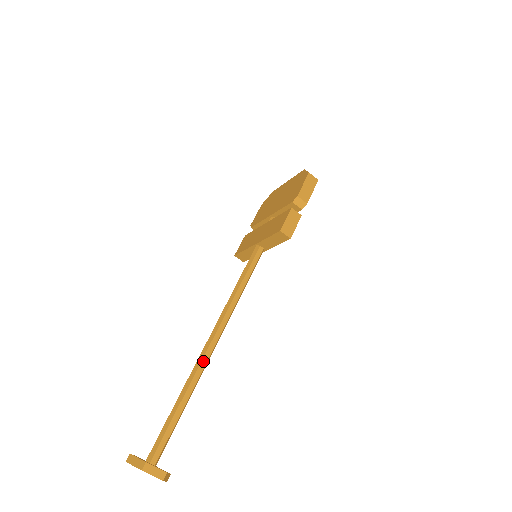
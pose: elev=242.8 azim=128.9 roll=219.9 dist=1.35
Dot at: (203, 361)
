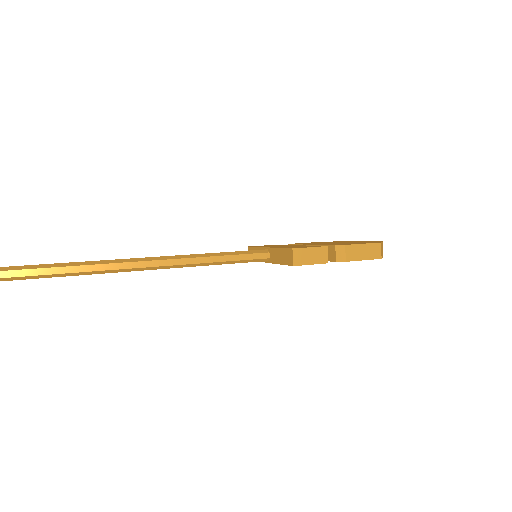
Dot at: (103, 266)
